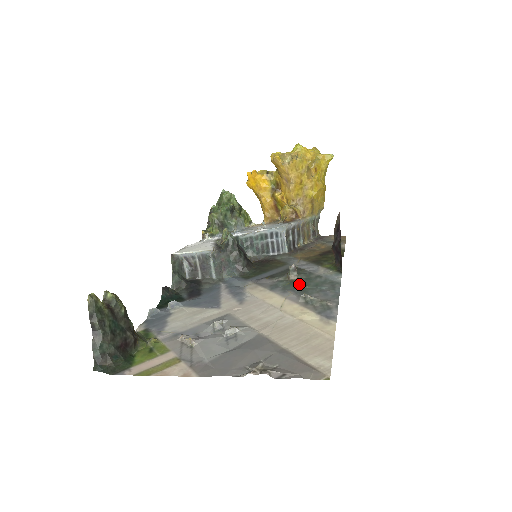
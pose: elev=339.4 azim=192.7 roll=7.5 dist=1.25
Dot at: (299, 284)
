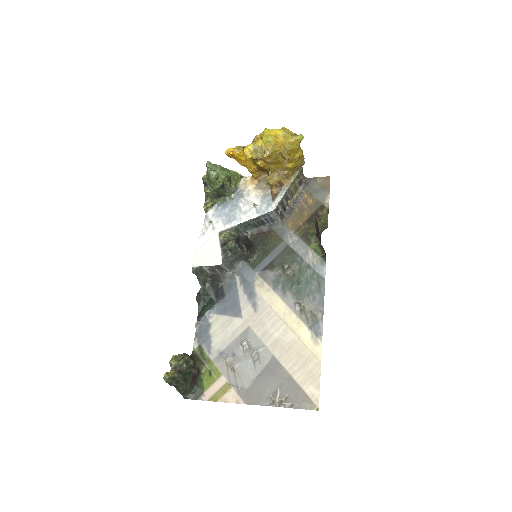
Dot at: (294, 280)
